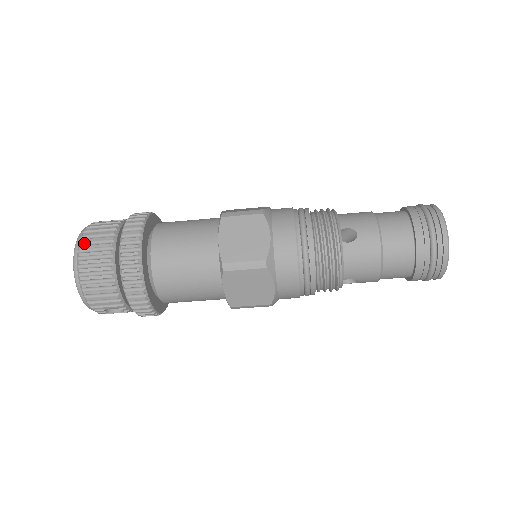
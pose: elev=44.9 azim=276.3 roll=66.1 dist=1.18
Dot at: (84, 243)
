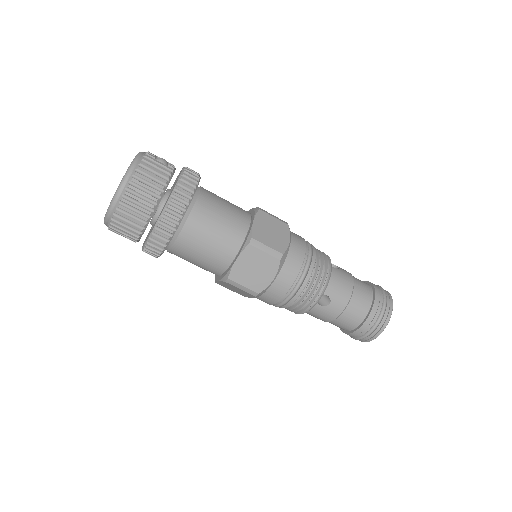
Dot at: (127, 196)
